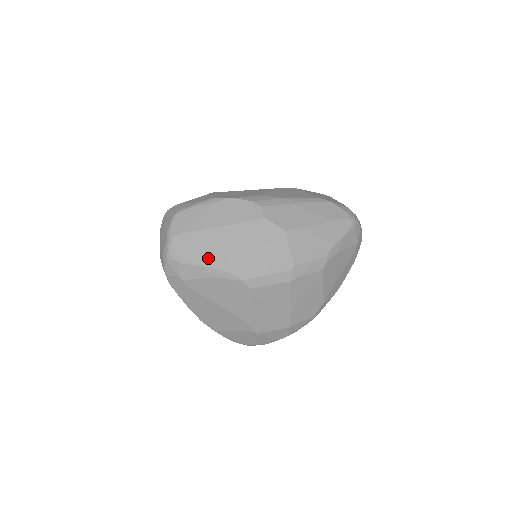
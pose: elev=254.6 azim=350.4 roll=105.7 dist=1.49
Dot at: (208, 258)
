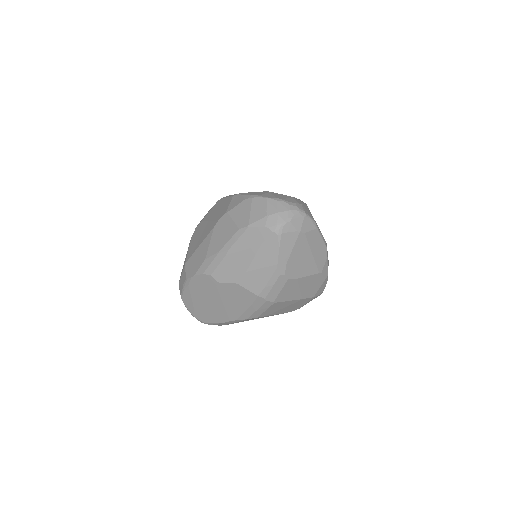
Dot at: (219, 318)
